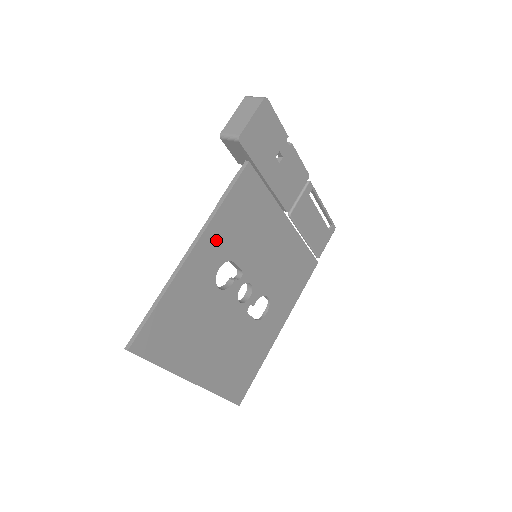
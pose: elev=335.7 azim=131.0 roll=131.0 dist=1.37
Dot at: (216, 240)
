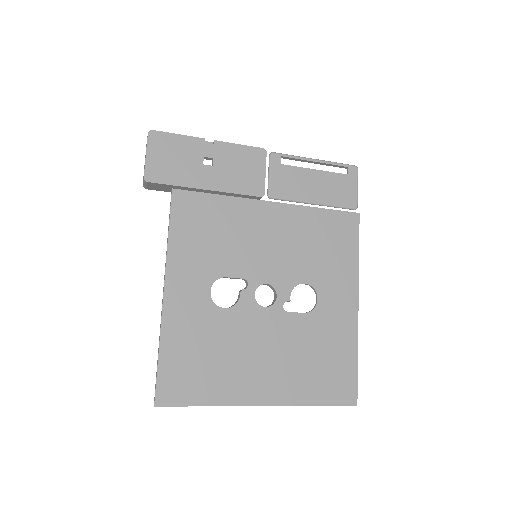
Dot at: (186, 271)
